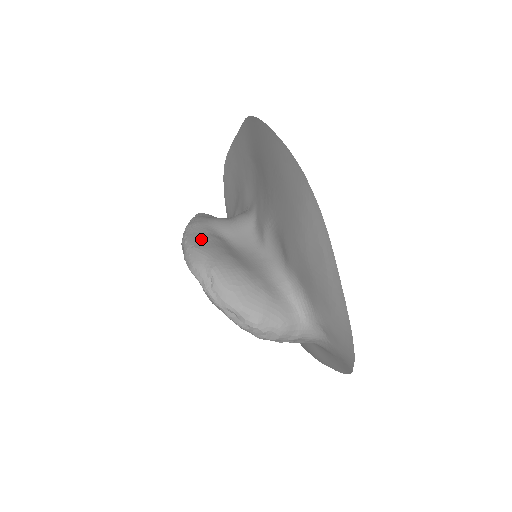
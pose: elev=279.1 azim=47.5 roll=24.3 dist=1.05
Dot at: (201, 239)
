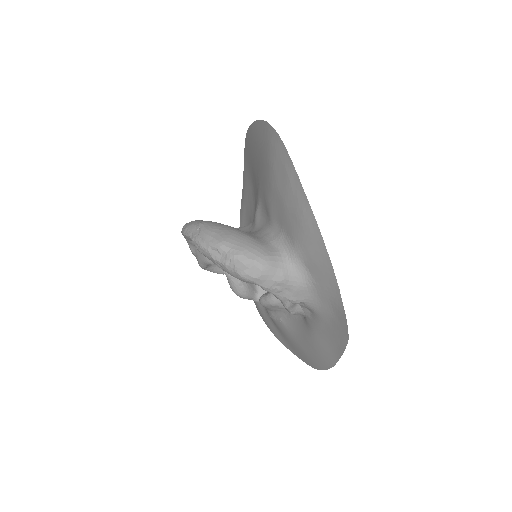
Dot at: occluded
